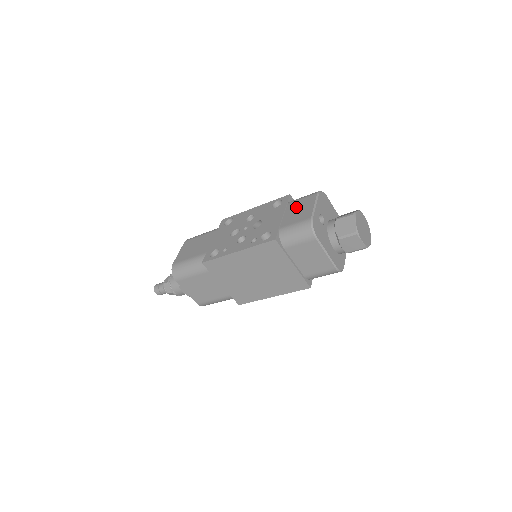
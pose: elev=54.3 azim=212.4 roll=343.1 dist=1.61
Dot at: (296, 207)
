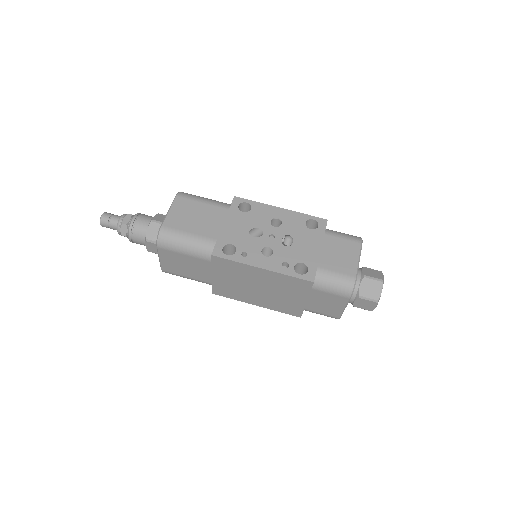
Dot at: (337, 247)
